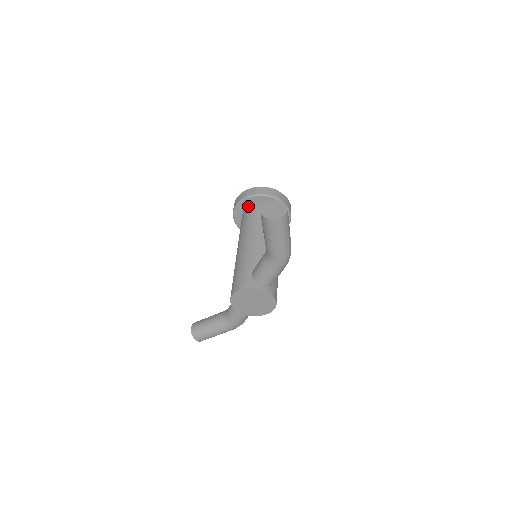
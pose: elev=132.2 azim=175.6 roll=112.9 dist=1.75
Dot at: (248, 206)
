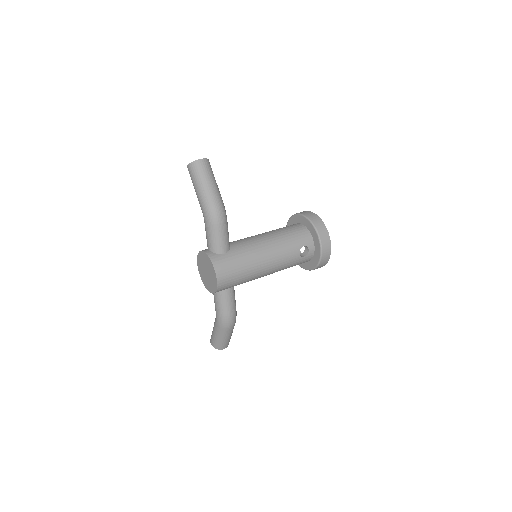
Dot at: occluded
